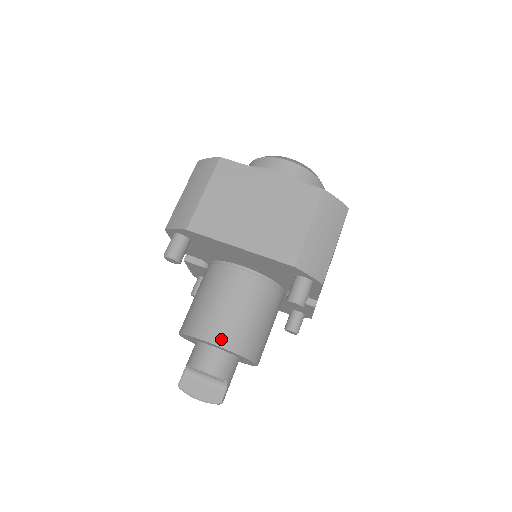
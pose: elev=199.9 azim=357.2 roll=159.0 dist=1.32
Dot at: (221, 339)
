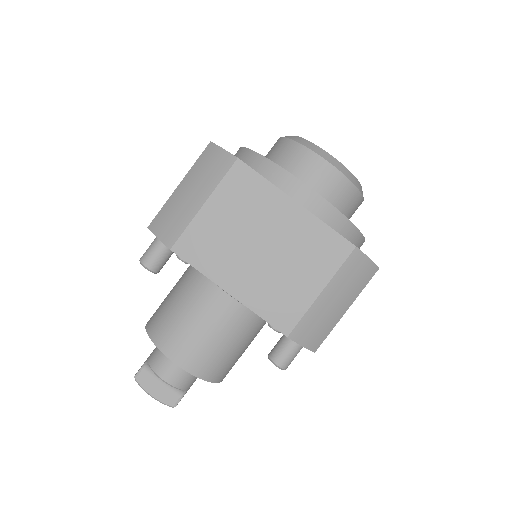
Dot at: (187, 362)
